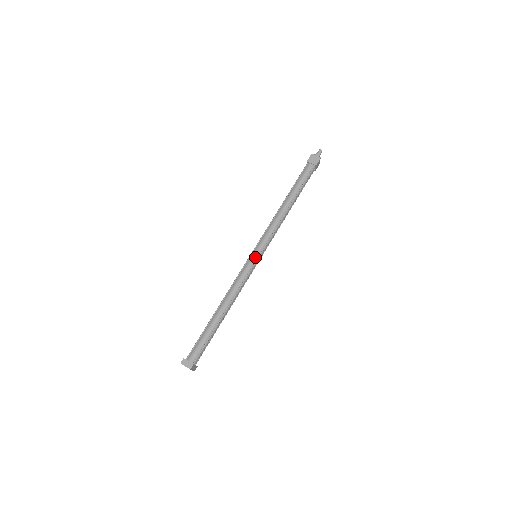
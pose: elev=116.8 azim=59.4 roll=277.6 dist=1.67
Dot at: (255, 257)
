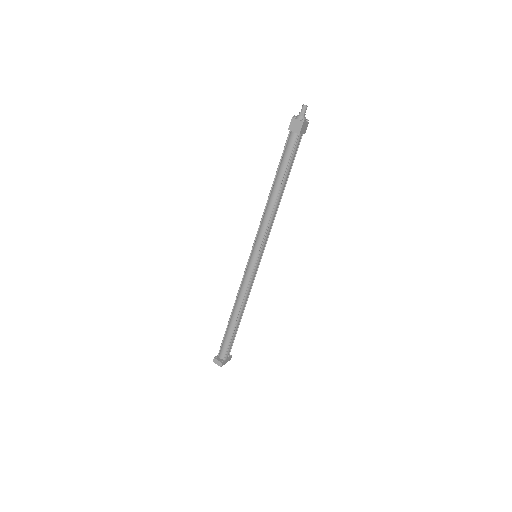
Dot at: (253, 260)
